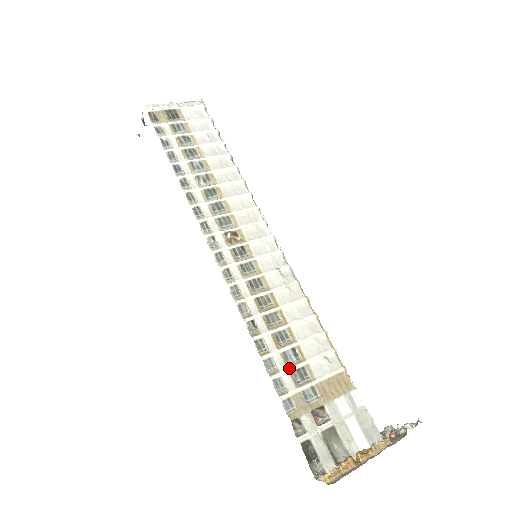
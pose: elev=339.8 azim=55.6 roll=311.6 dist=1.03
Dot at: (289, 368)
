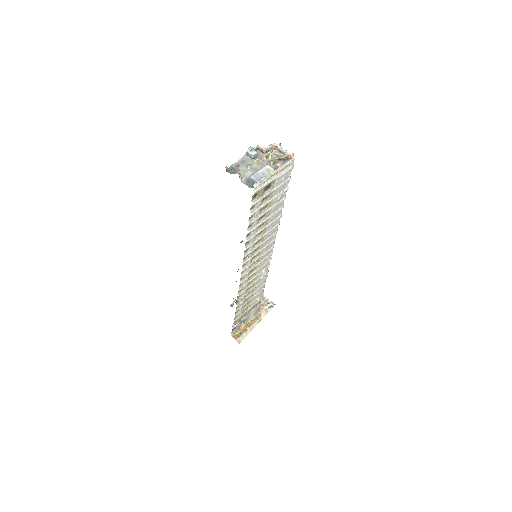
Dot at: (244, 309)
